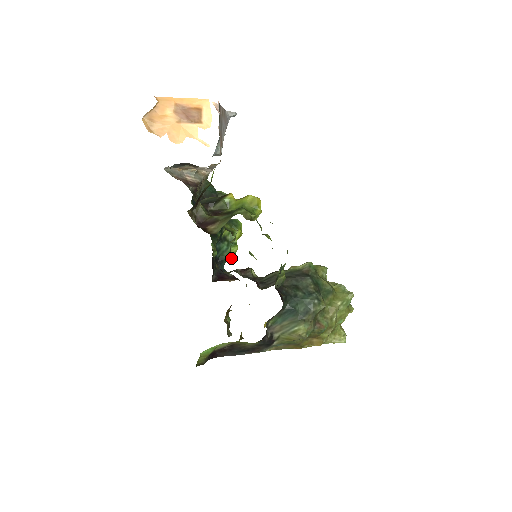
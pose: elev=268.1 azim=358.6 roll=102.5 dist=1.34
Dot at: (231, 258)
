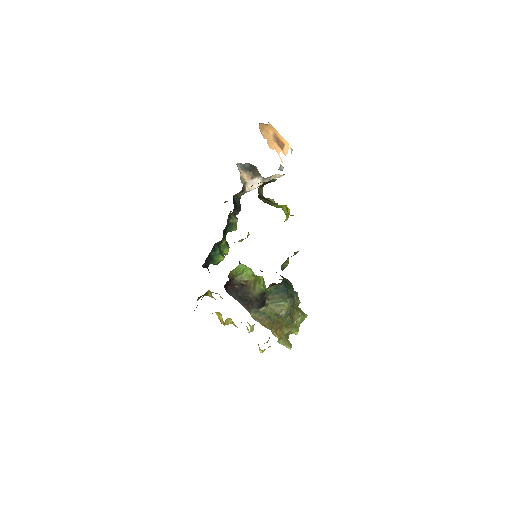
Dot at: (215, 264)
